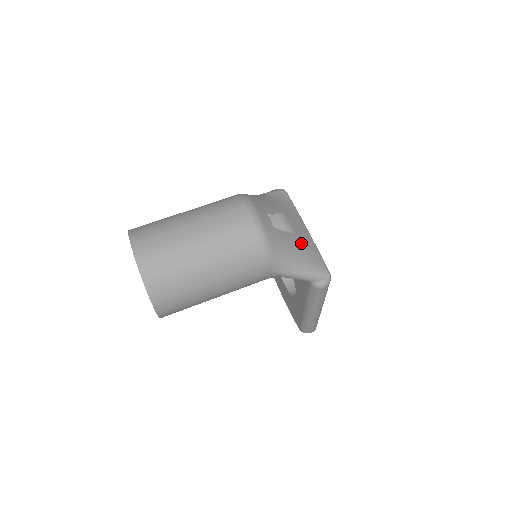
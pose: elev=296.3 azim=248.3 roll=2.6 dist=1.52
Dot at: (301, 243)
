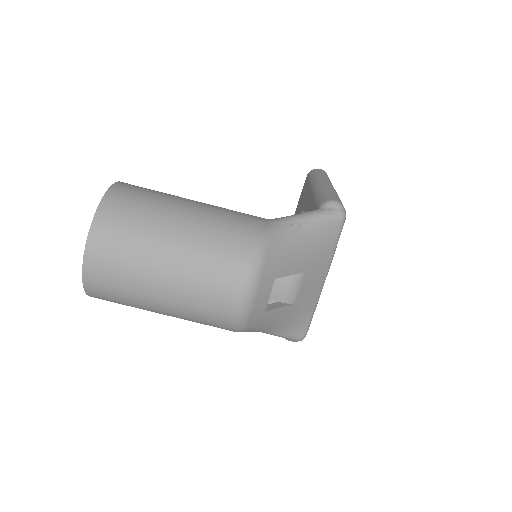
Dot at: (295, 312)
